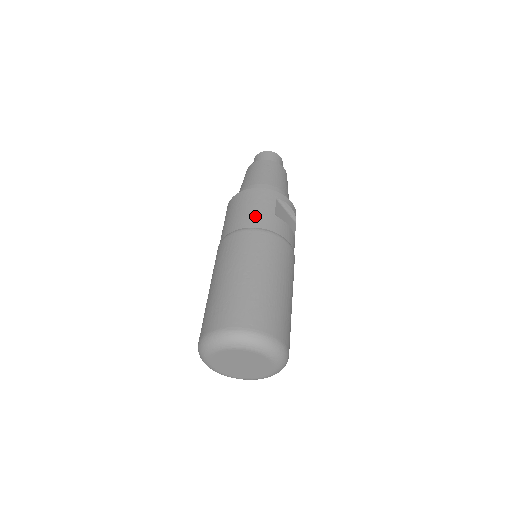
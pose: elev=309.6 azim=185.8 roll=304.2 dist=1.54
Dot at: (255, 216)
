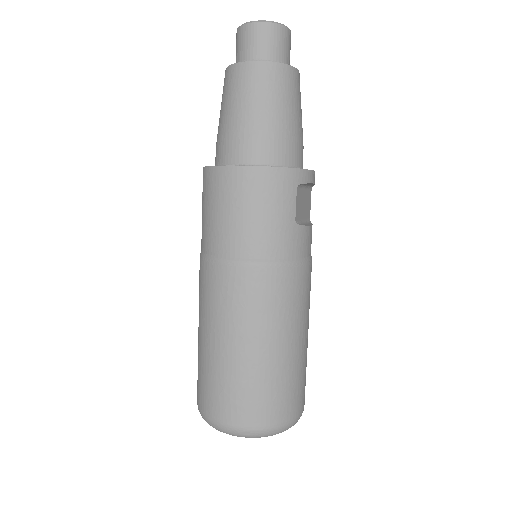
Dot at: (268, 235)
